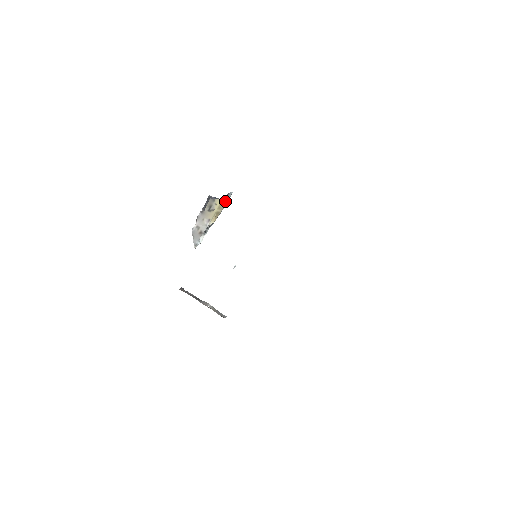
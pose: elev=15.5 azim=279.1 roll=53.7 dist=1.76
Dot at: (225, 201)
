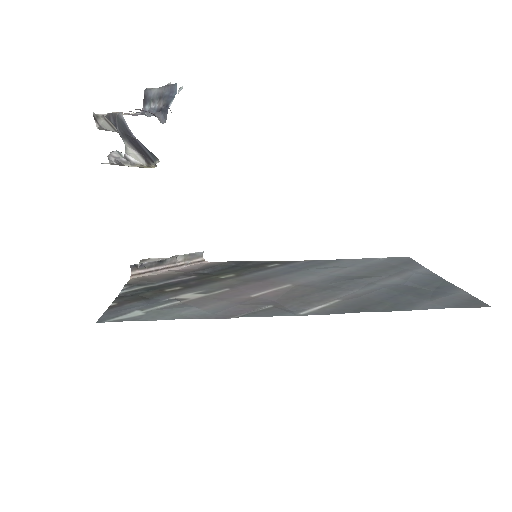
Dot at: occluded
